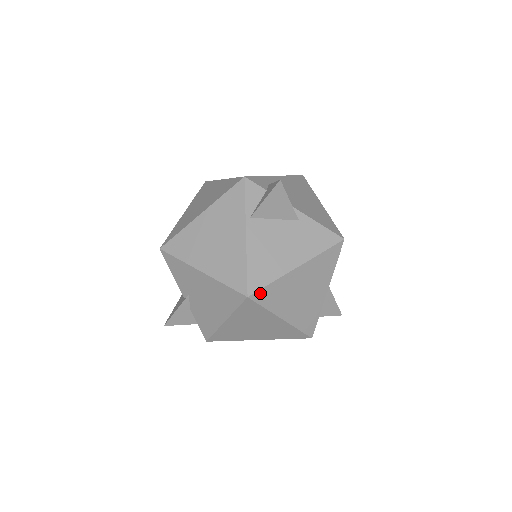
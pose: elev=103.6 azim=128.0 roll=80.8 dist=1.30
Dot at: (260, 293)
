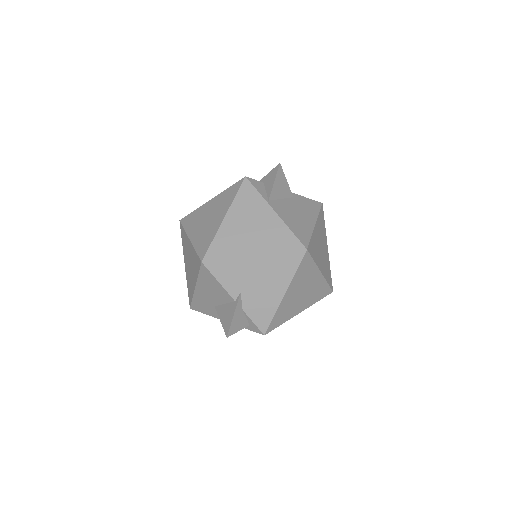
Dot at: (310, 246)
